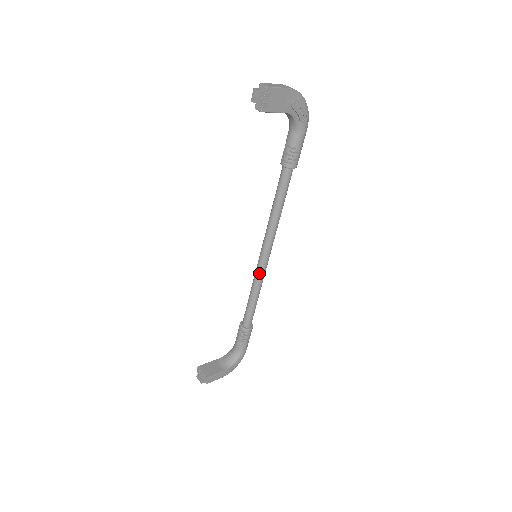
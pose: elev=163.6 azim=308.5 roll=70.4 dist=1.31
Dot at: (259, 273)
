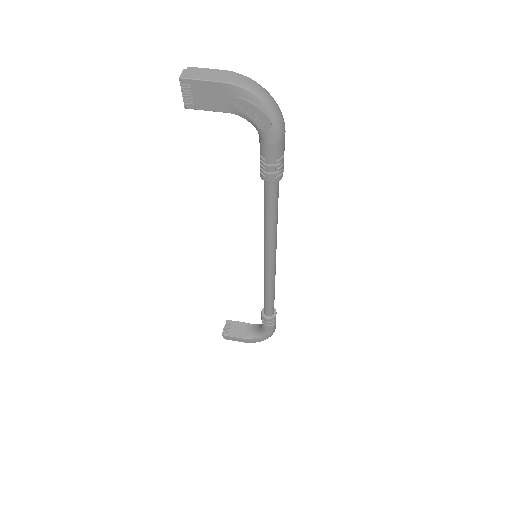
Dot at: (264, 274)
